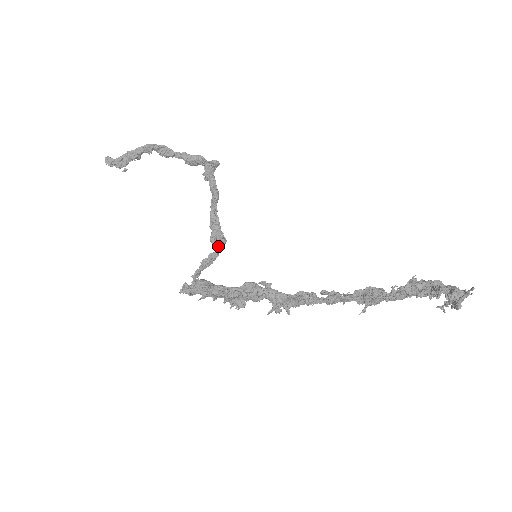
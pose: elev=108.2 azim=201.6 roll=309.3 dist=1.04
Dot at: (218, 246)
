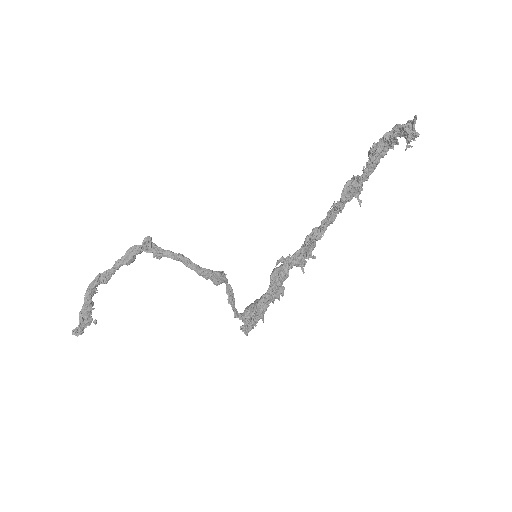
Dot at: (224, 281)
